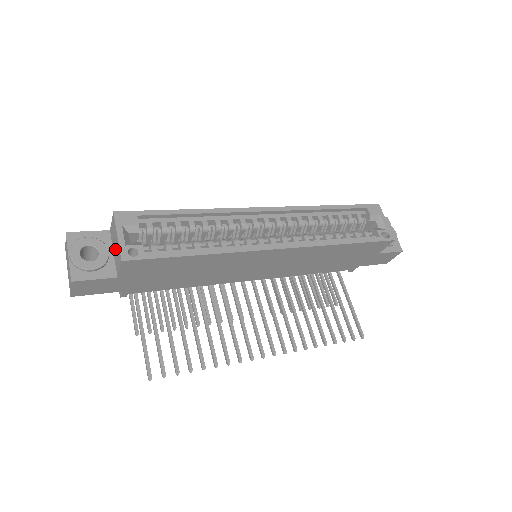
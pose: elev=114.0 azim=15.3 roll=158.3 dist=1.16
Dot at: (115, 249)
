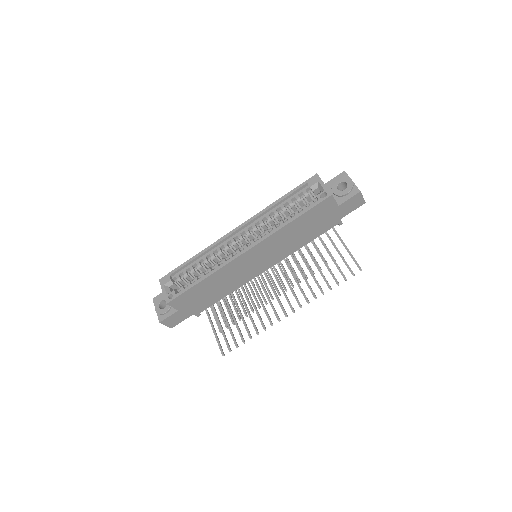
Dot at: occluded
